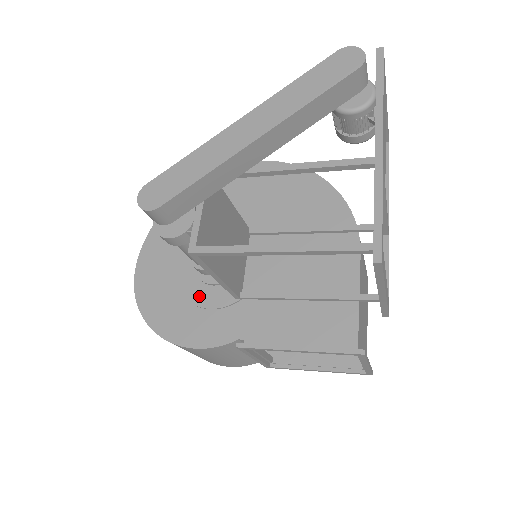
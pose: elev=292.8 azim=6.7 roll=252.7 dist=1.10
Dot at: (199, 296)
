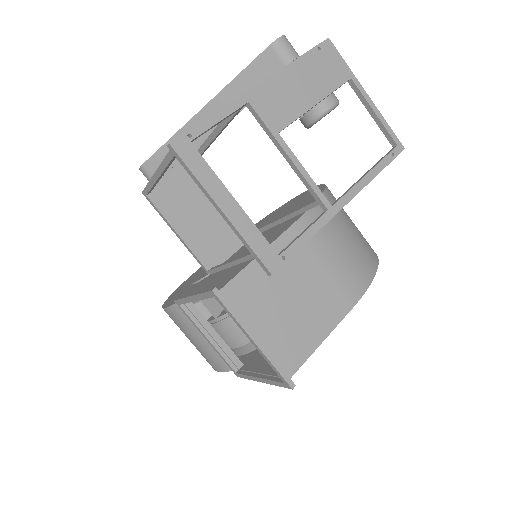
Dot at: (197, 277)
